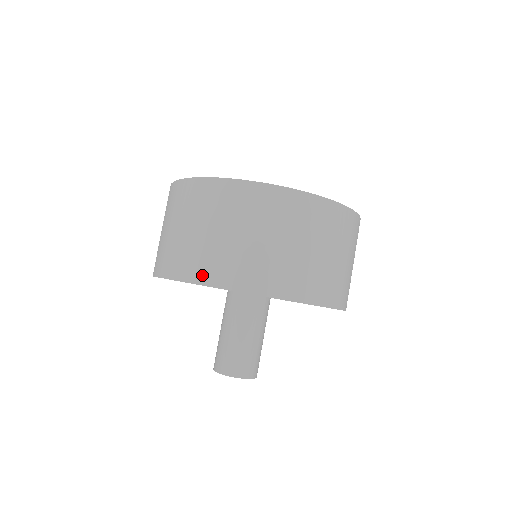
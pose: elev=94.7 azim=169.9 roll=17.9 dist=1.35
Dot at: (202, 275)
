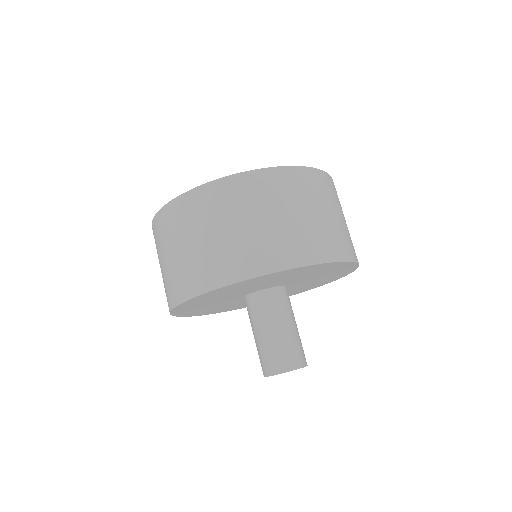
Dot at: (171, 300)
